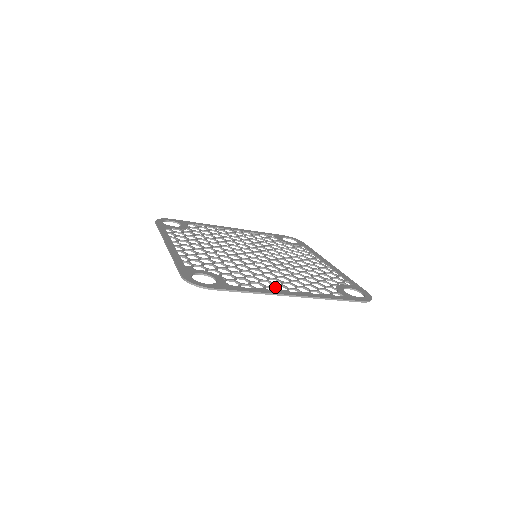
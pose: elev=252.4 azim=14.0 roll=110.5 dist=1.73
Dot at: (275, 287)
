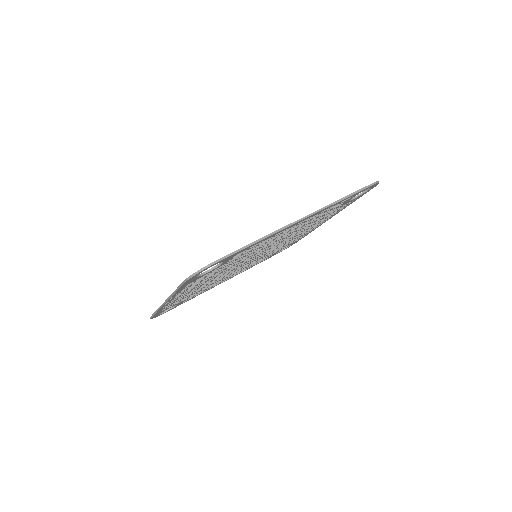
Dot at: occluded
